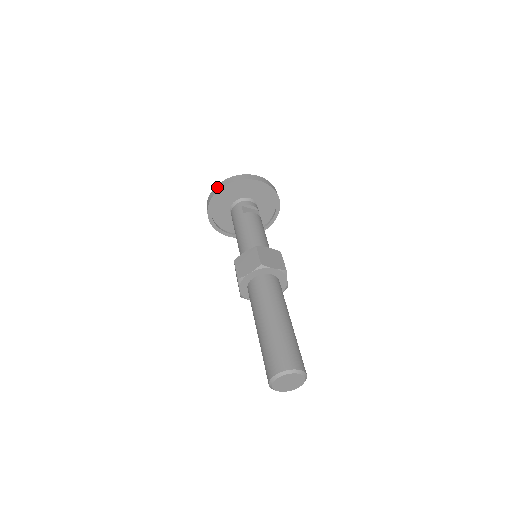
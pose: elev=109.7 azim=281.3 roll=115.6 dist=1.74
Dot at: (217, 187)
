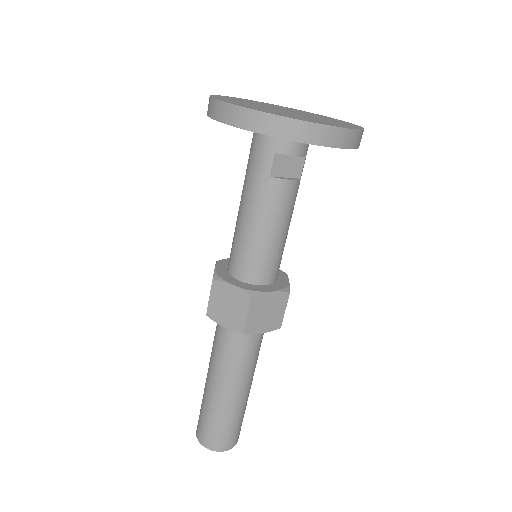
Dot at: (237, 114)
